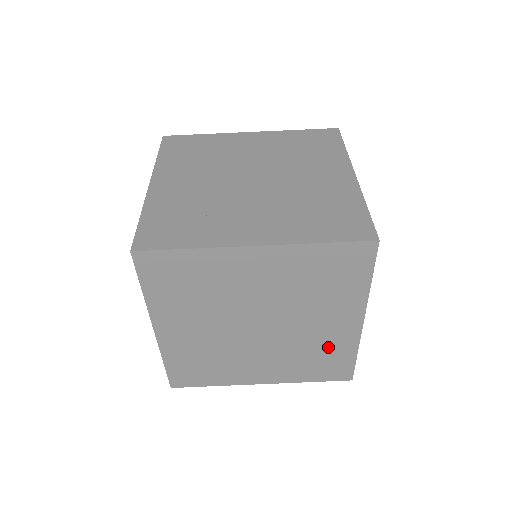
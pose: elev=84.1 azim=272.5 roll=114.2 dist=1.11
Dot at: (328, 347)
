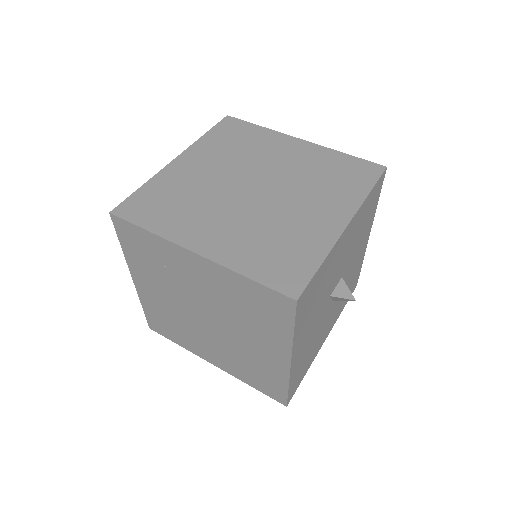
Dot at: (298, 238)
